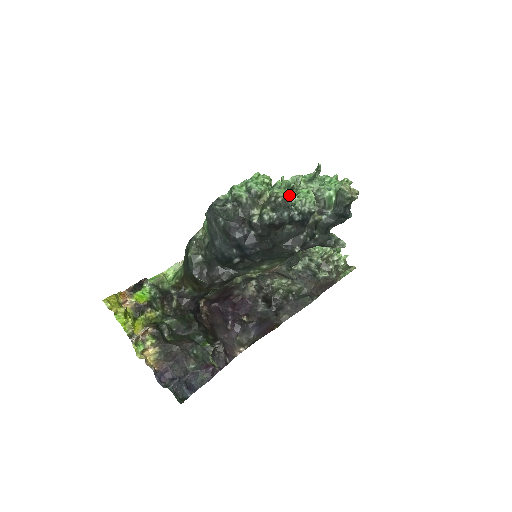
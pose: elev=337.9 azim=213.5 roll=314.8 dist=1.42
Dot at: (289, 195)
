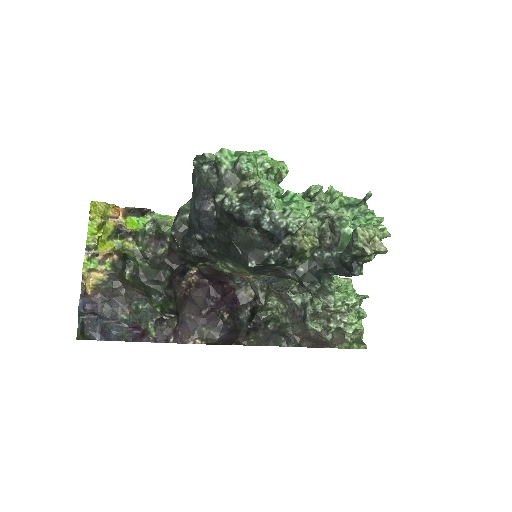
Dot at: (267, 192)
